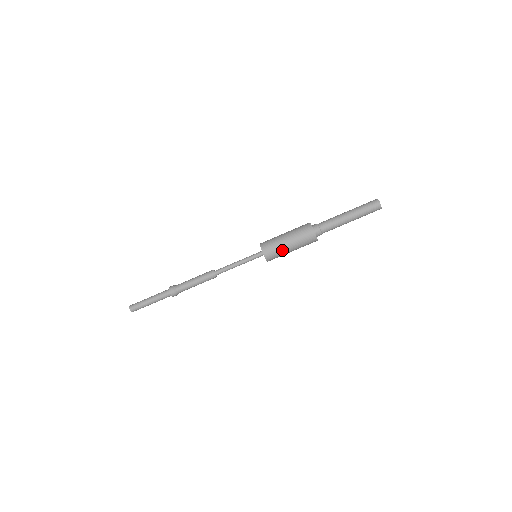
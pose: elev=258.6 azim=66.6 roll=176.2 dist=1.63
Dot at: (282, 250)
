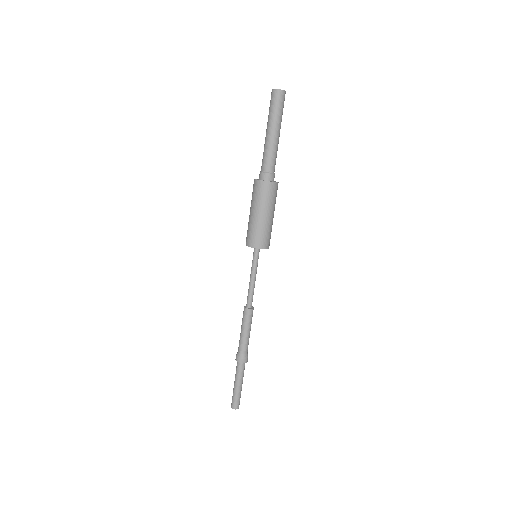
Dot at: (268, 227)
